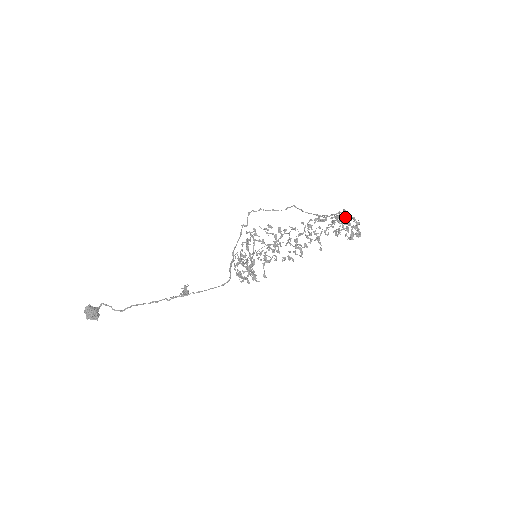
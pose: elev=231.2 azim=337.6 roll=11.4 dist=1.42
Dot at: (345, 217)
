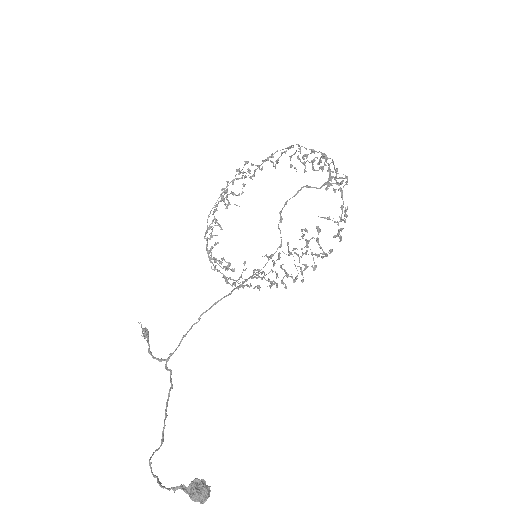
Dot at: (299, 151)
